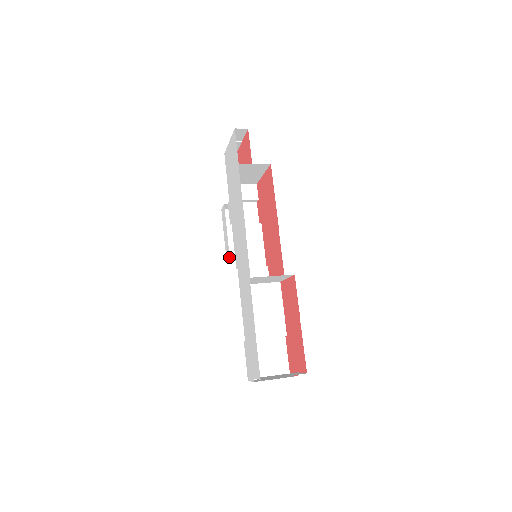
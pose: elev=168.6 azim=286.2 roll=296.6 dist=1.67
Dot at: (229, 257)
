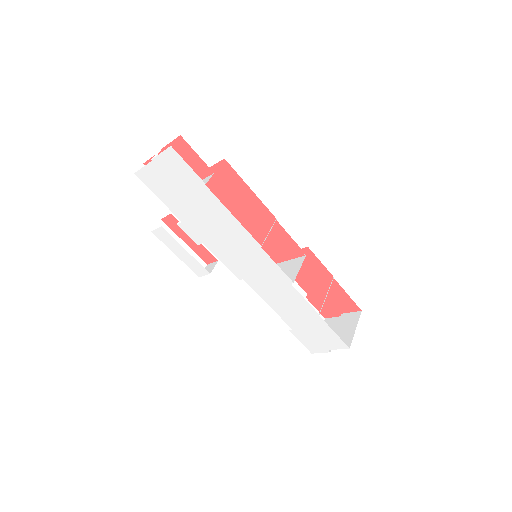
Dot at: (208, 273)
